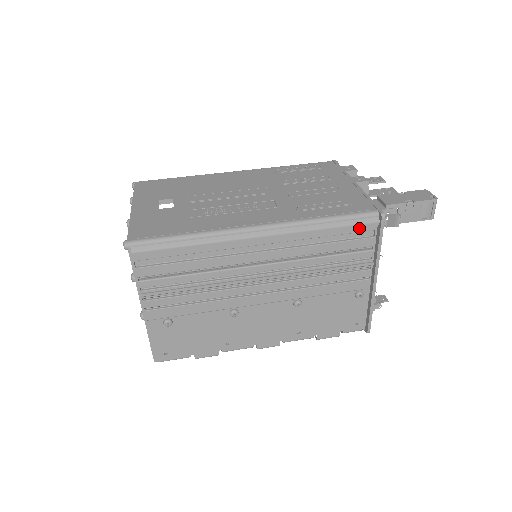
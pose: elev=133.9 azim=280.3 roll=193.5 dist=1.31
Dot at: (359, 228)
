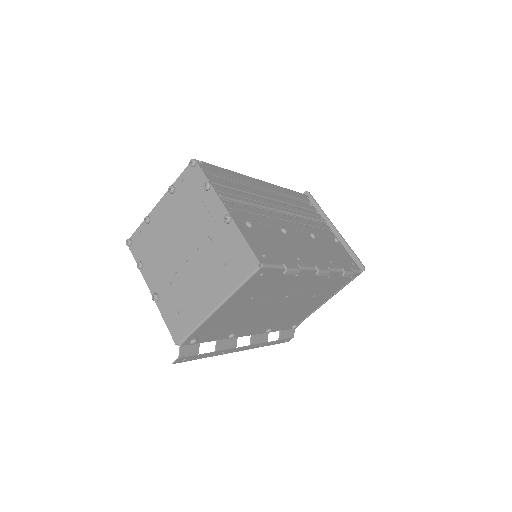
Dot at: (303, 198)
